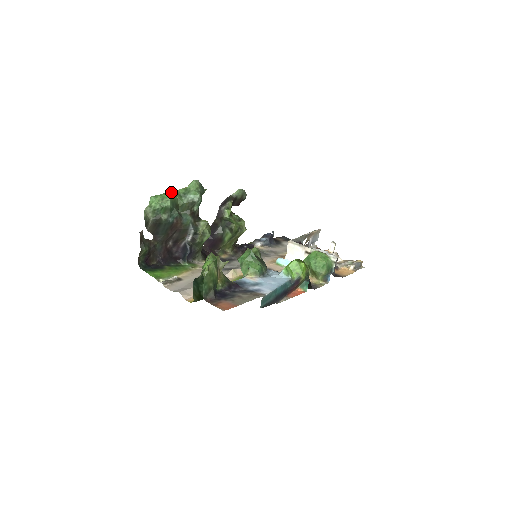
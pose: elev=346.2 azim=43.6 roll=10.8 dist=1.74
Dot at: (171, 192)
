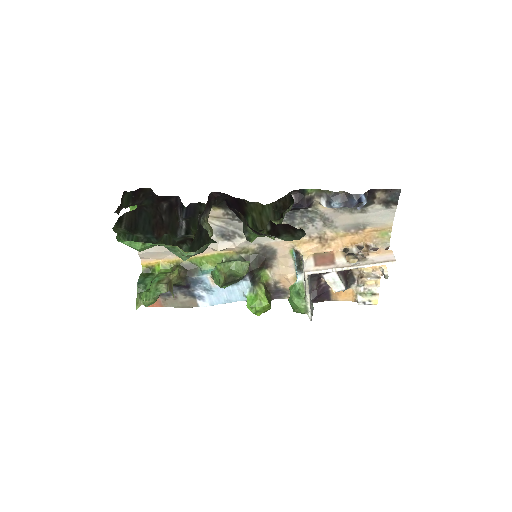
Dot at: (148, 245)
